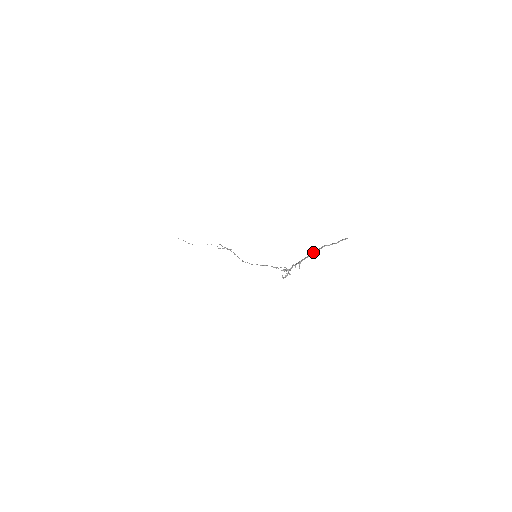
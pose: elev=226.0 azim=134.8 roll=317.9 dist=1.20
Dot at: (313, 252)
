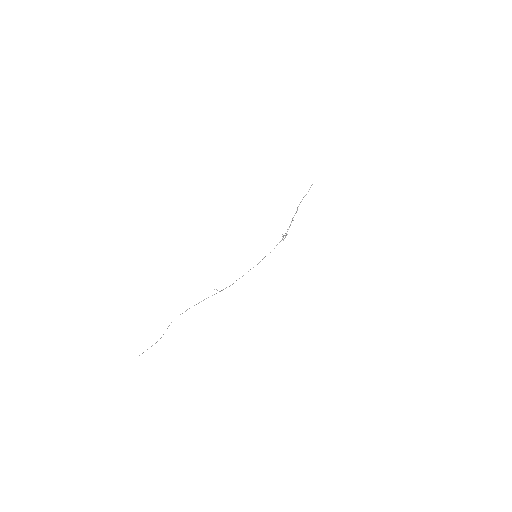
Dot at: (297, 208)
